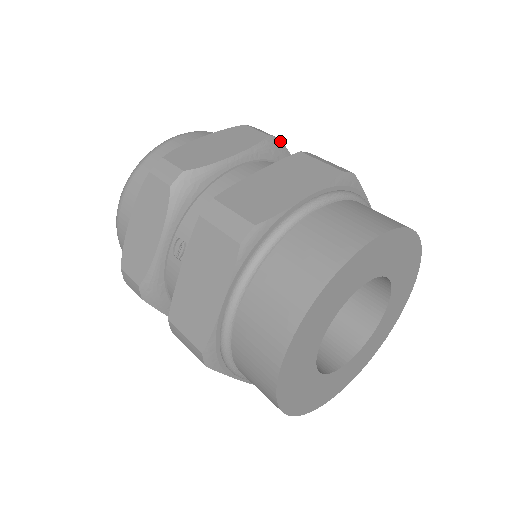
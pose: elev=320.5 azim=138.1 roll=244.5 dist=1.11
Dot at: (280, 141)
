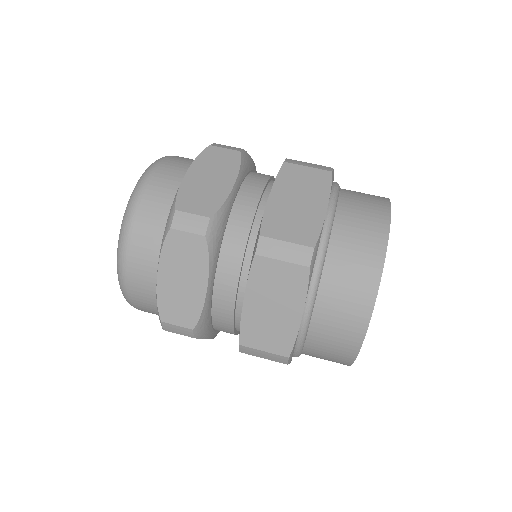
Dot at: (212, 218)
